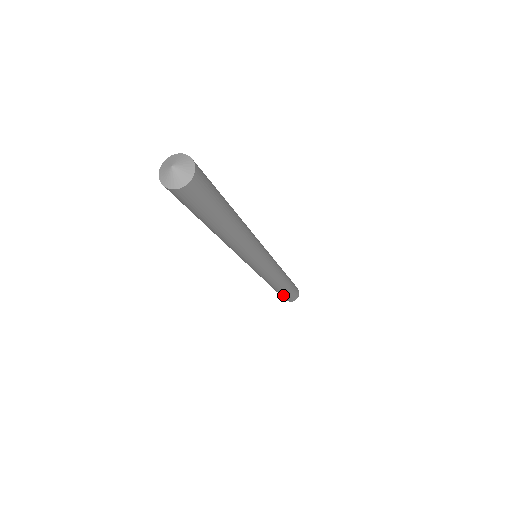
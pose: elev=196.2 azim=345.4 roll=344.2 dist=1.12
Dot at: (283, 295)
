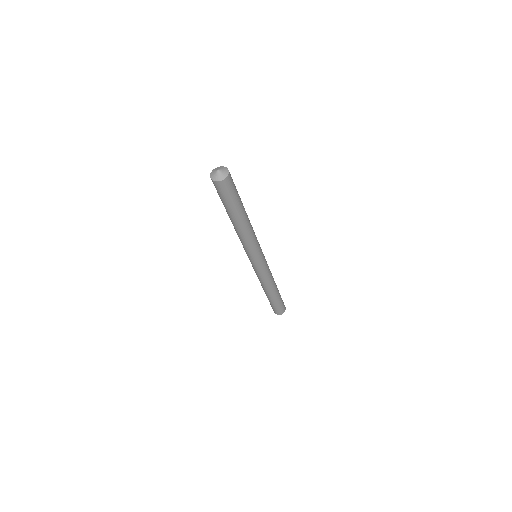
Dot at: (273, 304)
